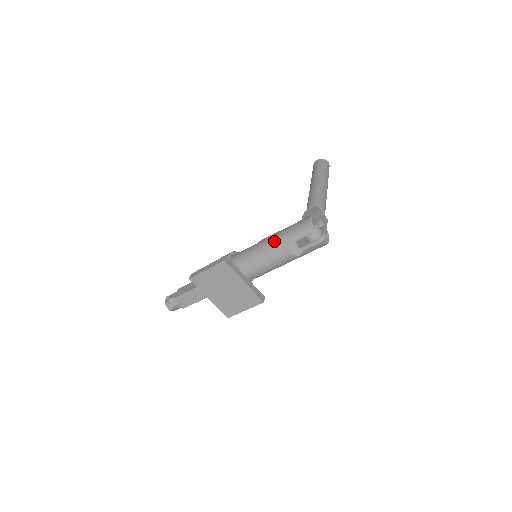
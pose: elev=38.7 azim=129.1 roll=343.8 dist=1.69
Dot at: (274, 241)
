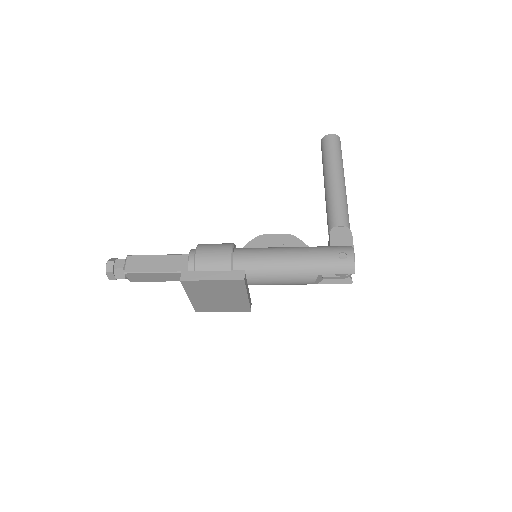
Dot at: (301, 265)
